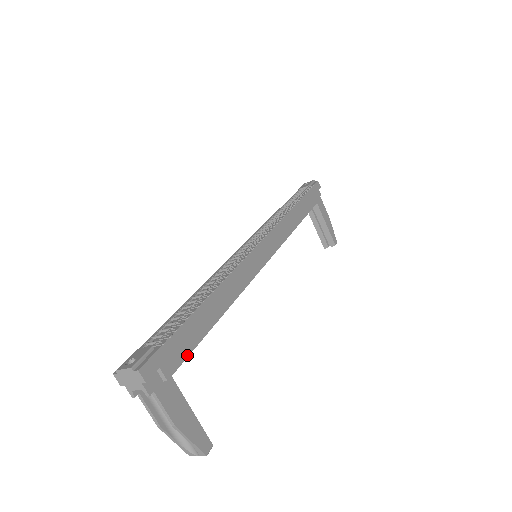
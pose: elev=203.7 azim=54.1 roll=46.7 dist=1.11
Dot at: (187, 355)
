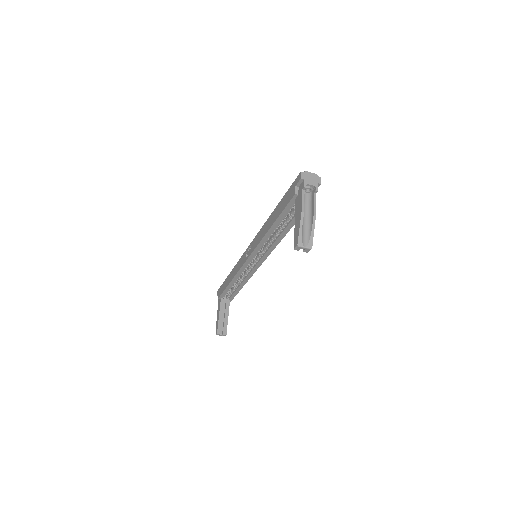
Dot at: occluded
